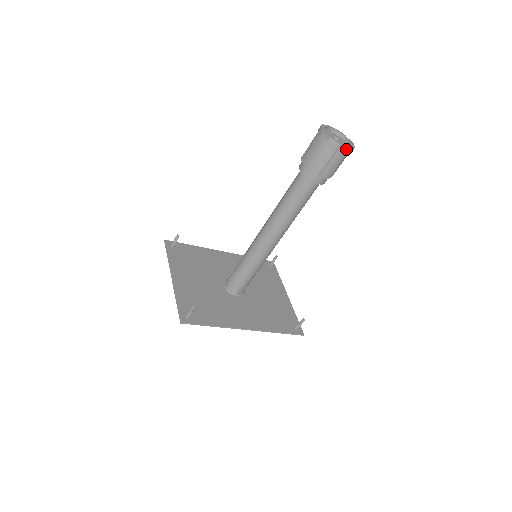
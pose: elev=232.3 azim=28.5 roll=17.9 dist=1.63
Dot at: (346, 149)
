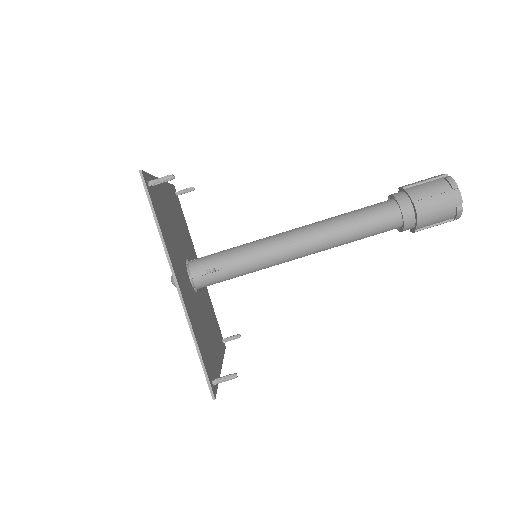
Dot at: (459, 198)
